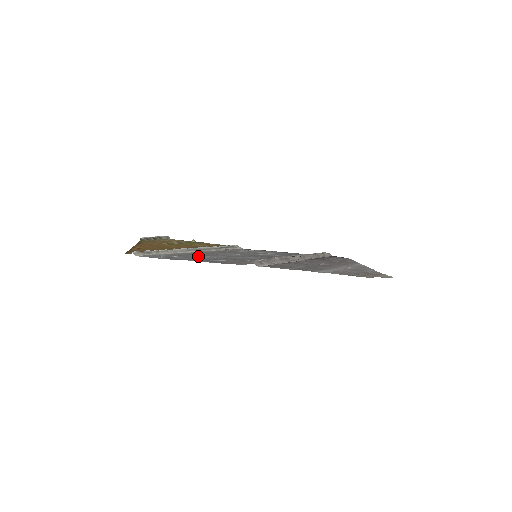
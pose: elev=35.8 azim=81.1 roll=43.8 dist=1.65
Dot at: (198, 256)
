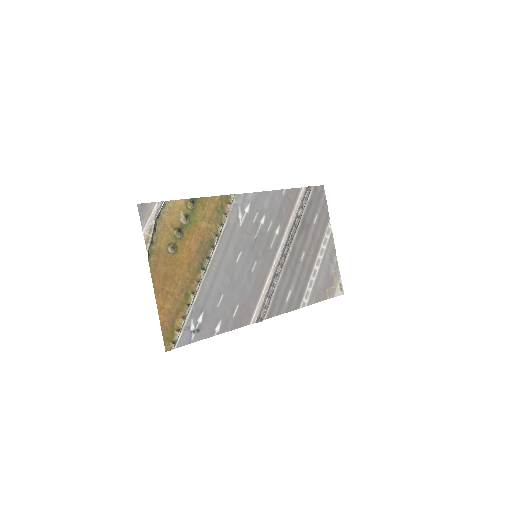
Dot at: (216, 304)
